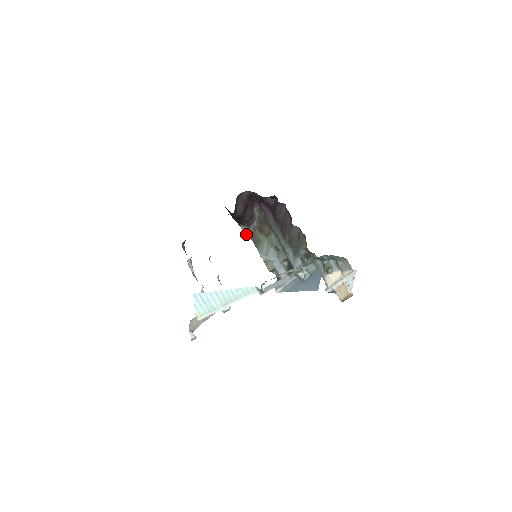
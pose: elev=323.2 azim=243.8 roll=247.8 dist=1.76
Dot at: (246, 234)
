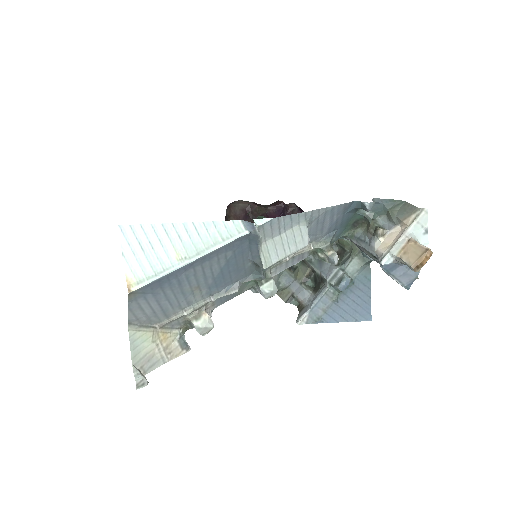
Dot at: occluded
